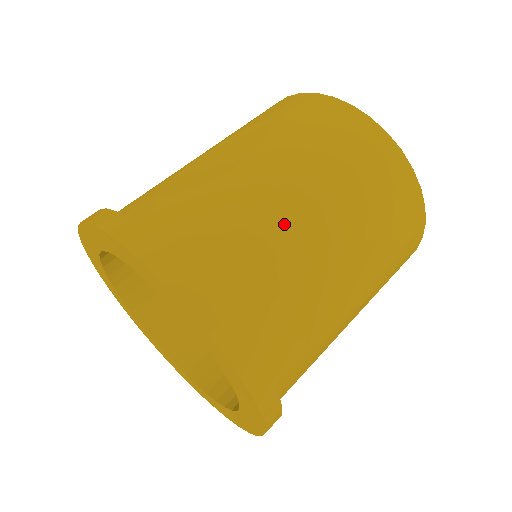
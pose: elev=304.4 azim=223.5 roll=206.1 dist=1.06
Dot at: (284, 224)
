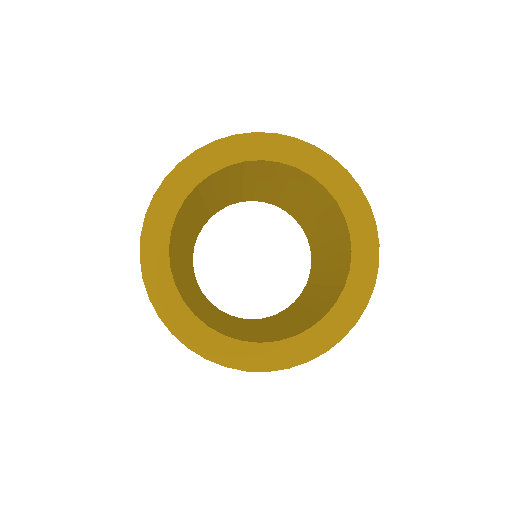
Dot at: occluded
